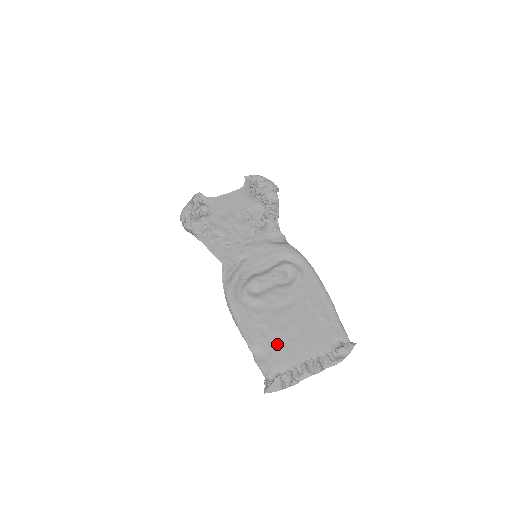
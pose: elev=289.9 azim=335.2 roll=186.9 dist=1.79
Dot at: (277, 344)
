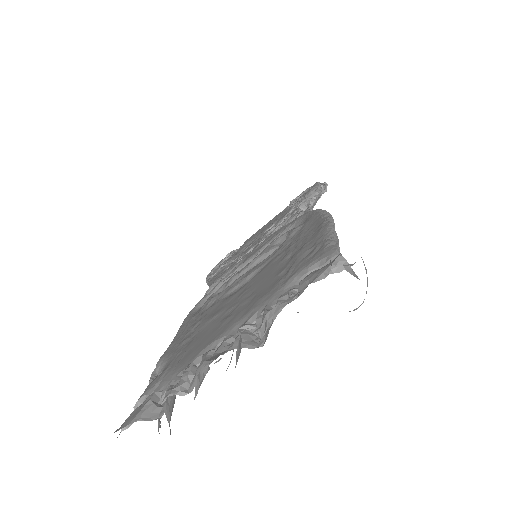
Dot at: (194, 339)
